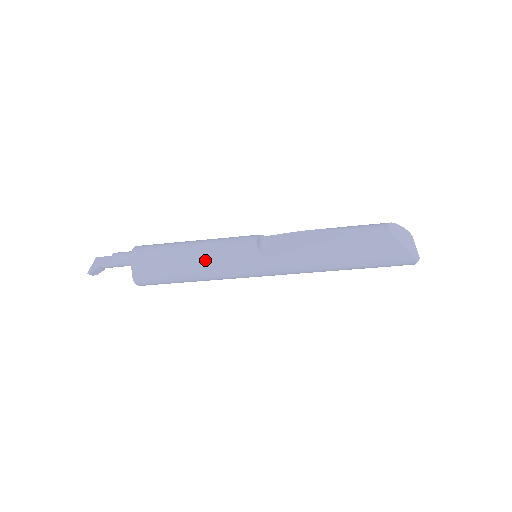
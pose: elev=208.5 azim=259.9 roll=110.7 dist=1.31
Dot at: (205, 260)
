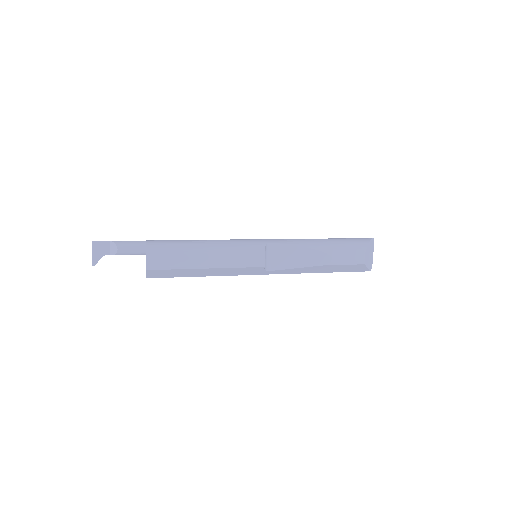
Dot at: (217, 272)
